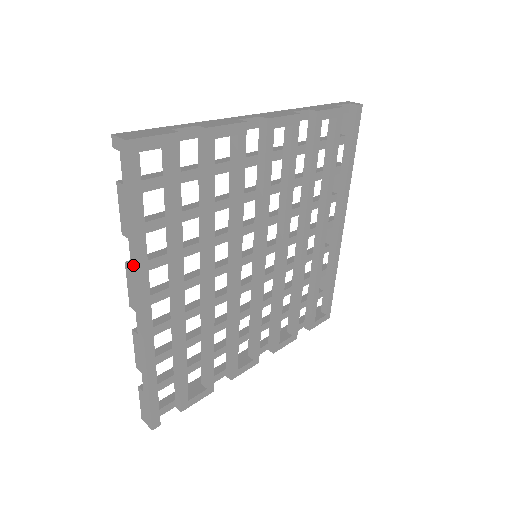
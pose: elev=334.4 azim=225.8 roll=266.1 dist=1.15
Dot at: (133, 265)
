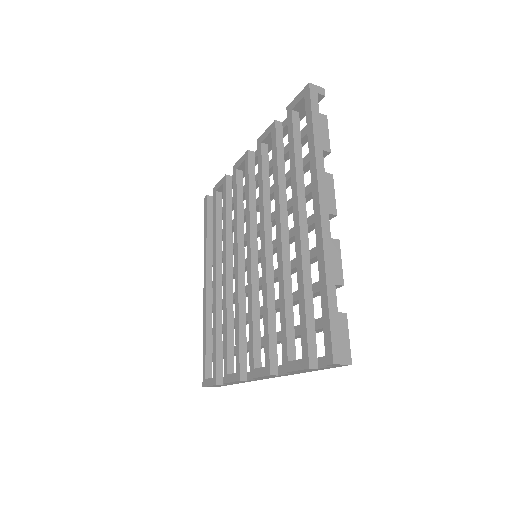
Dot at: (283, 375)
